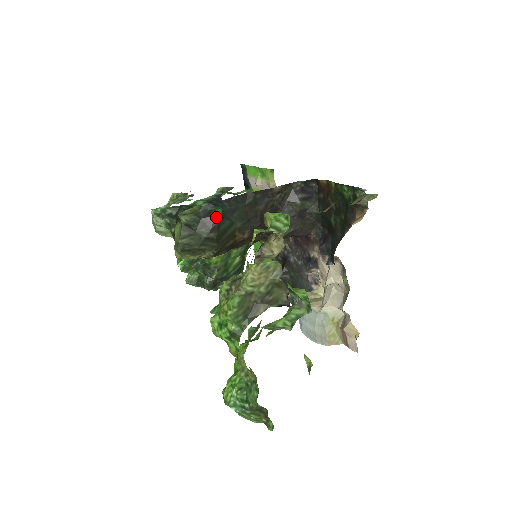
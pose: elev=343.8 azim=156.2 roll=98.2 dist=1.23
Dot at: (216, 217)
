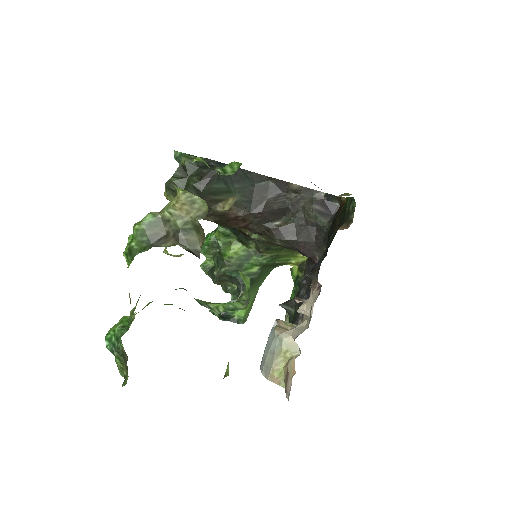
Dot at: (212, 172)
